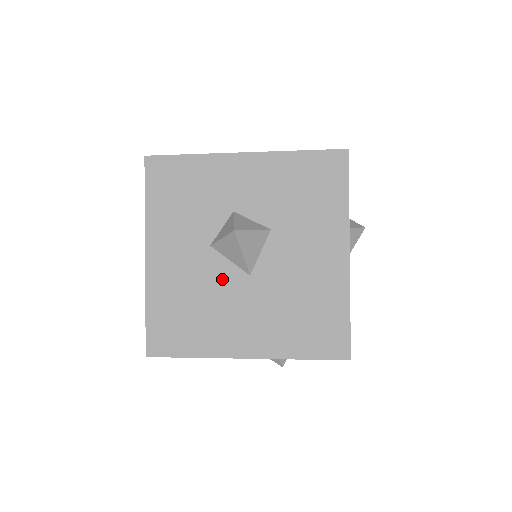
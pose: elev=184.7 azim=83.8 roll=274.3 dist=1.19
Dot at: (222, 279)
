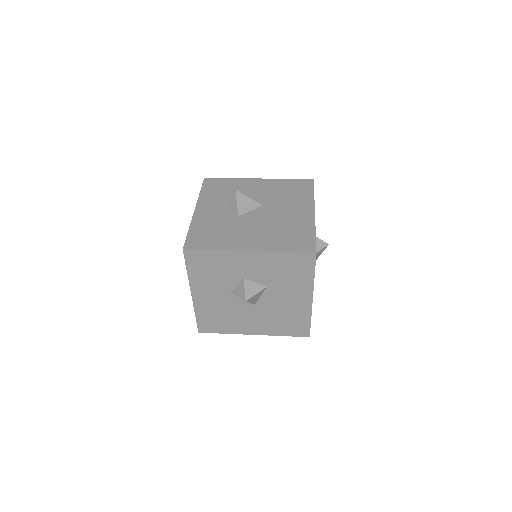
Dot at: (238, 306)
